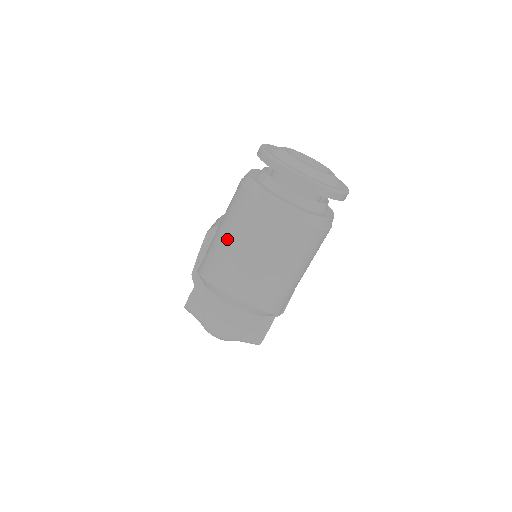
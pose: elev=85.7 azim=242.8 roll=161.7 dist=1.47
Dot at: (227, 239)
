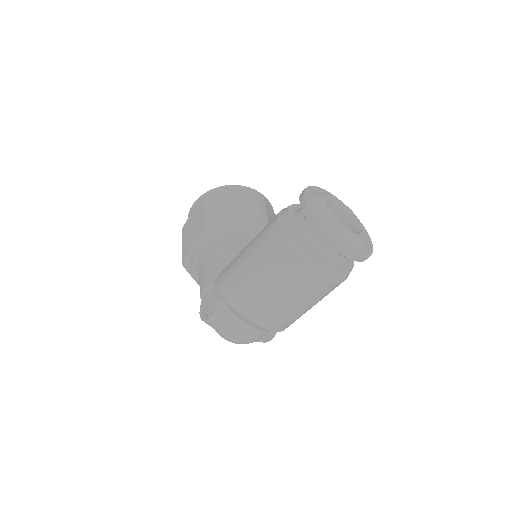
Dot at: (264, 284)
